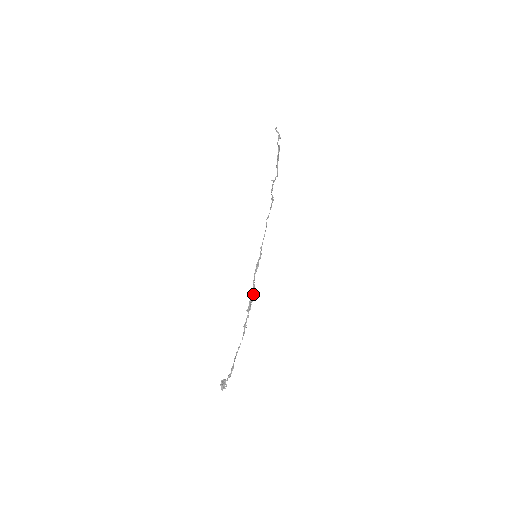
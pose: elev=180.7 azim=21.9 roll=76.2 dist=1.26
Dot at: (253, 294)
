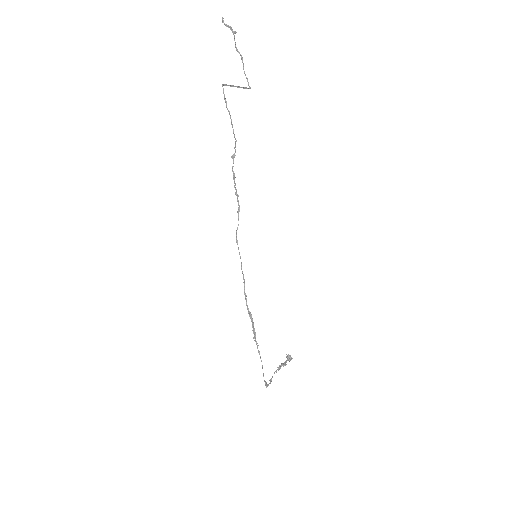
Dot at: (253, 323)
